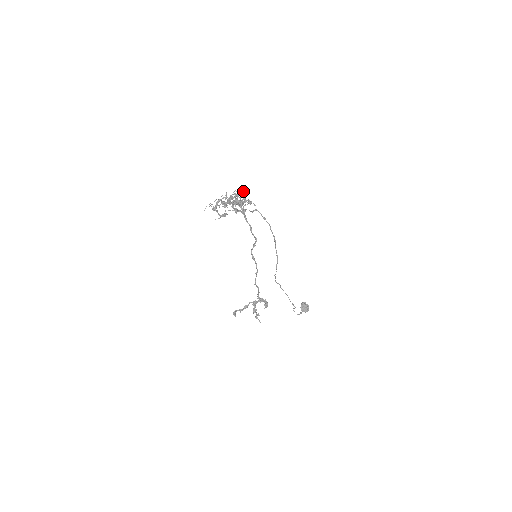
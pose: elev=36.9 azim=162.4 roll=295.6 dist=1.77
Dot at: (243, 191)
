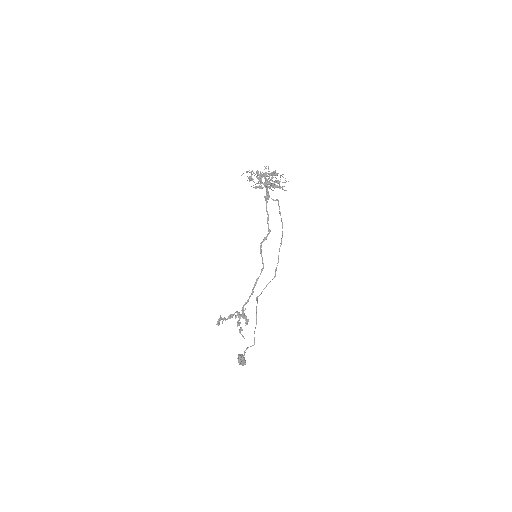
Dot at: occluded
